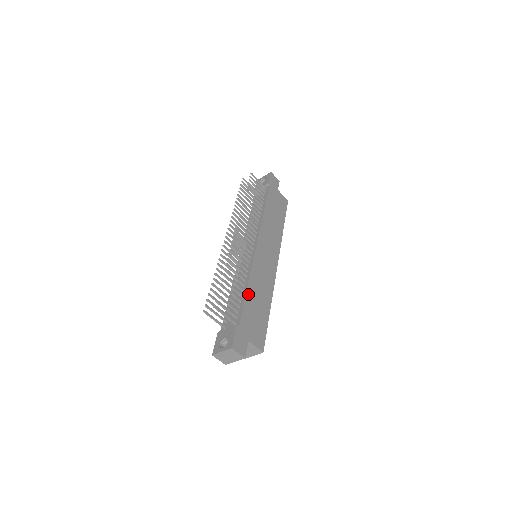
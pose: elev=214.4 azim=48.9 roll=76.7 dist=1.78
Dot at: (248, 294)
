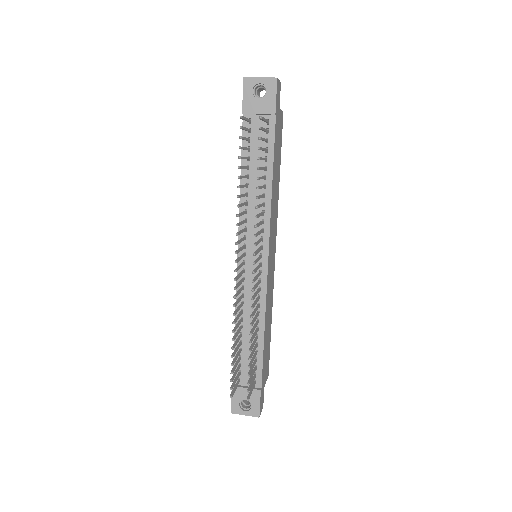
Dot at: (264, 341)
